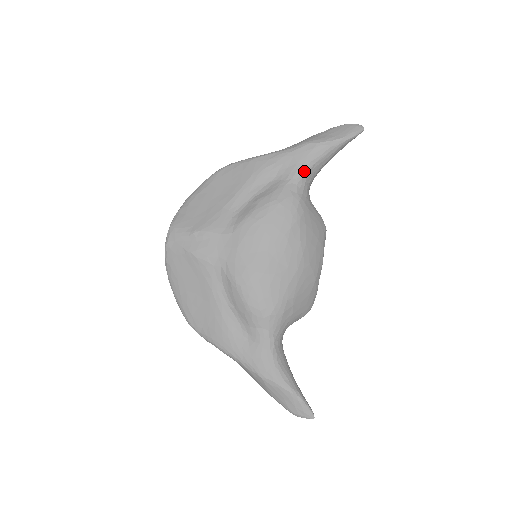
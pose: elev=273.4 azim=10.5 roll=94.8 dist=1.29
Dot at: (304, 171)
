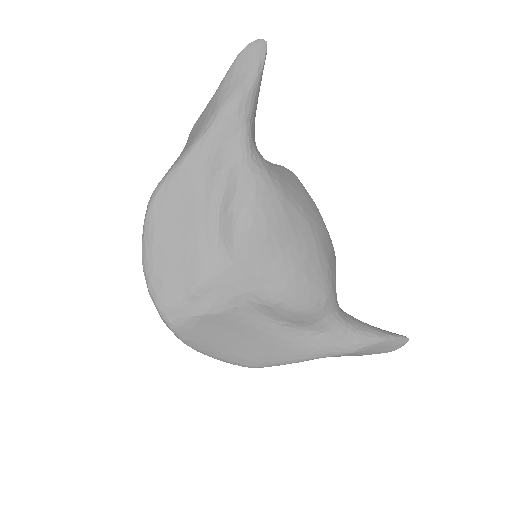
Dot at: (247, 139)
